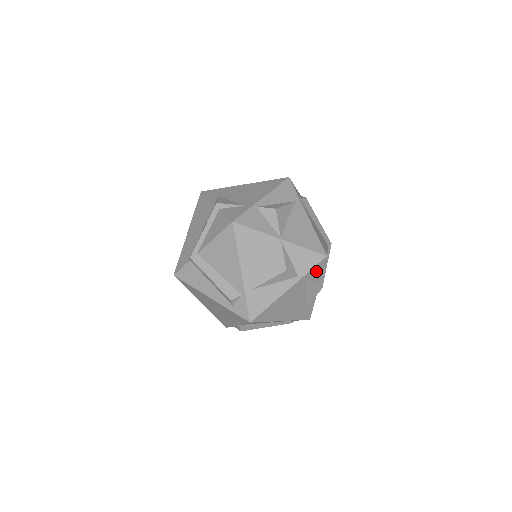
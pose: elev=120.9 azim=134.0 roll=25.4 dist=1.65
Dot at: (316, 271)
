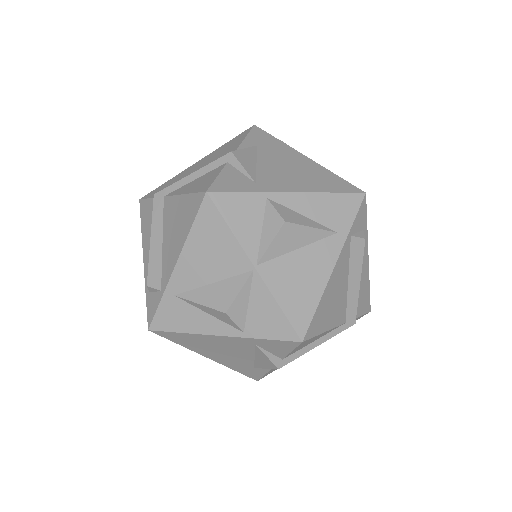
Dot at: (277, 345)
